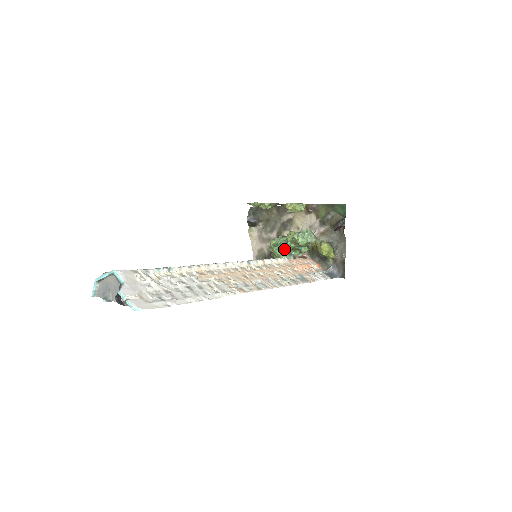
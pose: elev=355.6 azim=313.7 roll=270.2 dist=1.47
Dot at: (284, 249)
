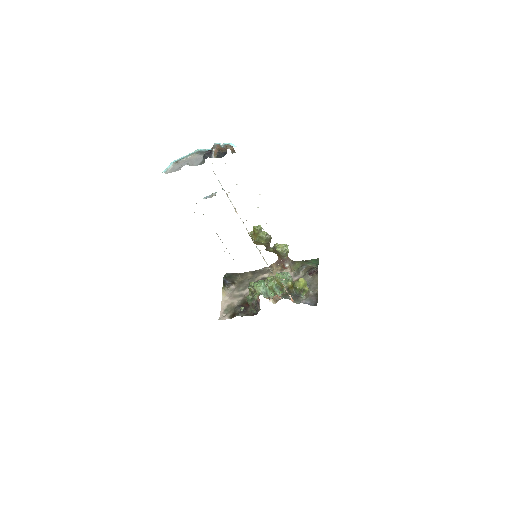
Dot at: (264, 285)
